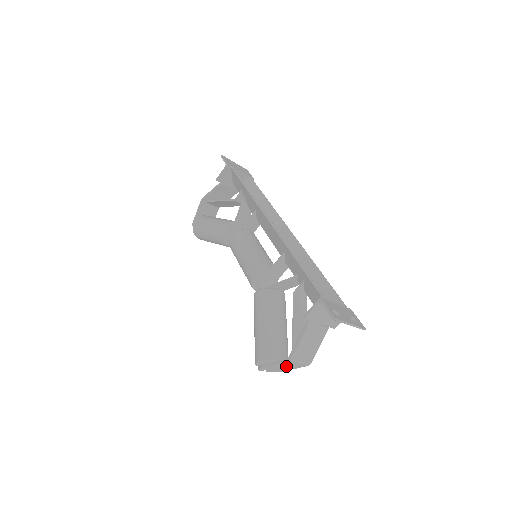
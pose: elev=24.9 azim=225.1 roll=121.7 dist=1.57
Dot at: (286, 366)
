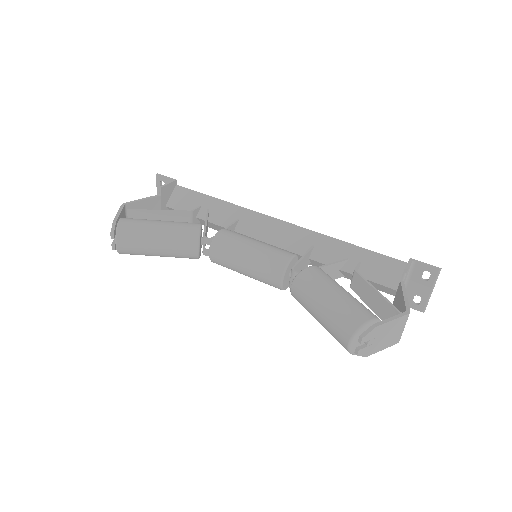
Dot at: (389, 334)
